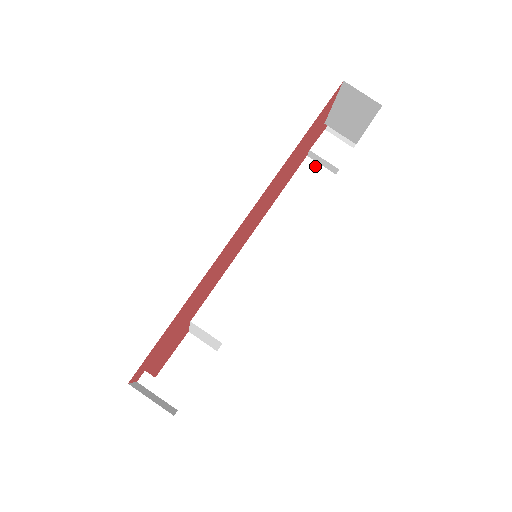
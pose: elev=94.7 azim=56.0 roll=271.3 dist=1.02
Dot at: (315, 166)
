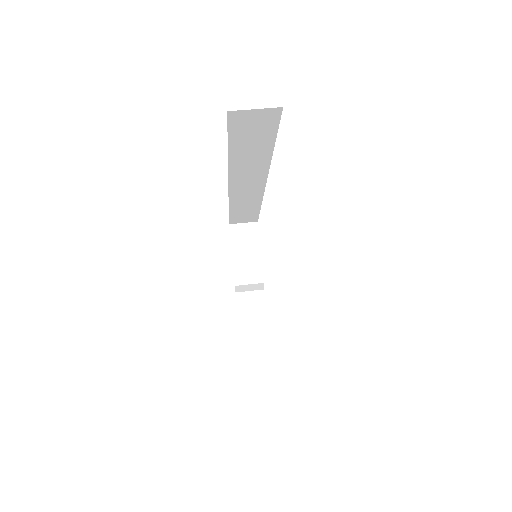
Dot at: occluded
